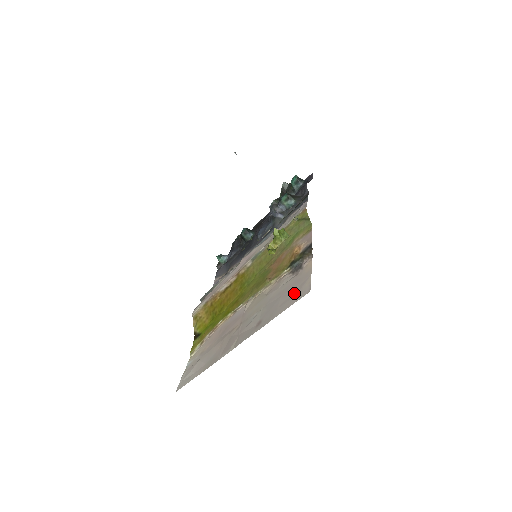
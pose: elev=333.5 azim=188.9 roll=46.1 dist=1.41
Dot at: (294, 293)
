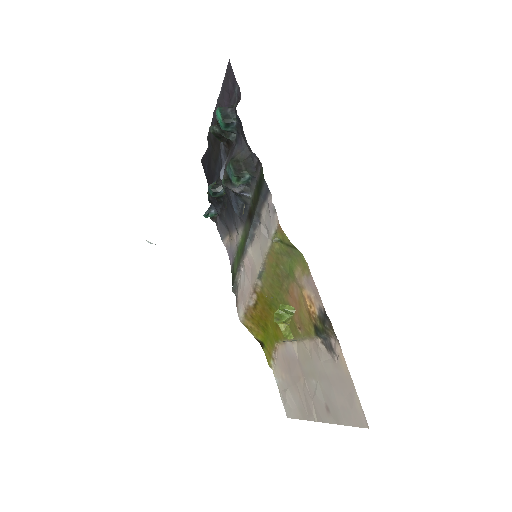
Dot at: (348, 404)
